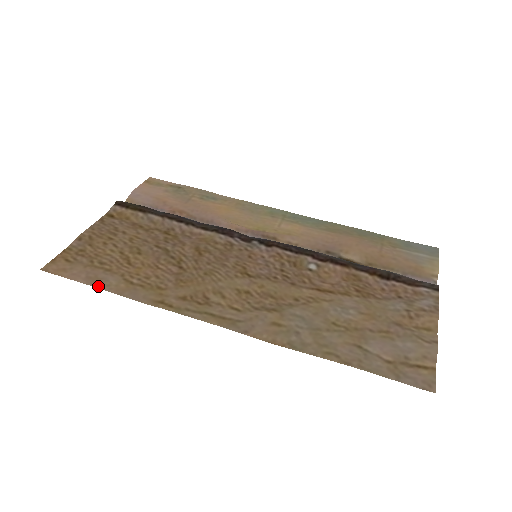
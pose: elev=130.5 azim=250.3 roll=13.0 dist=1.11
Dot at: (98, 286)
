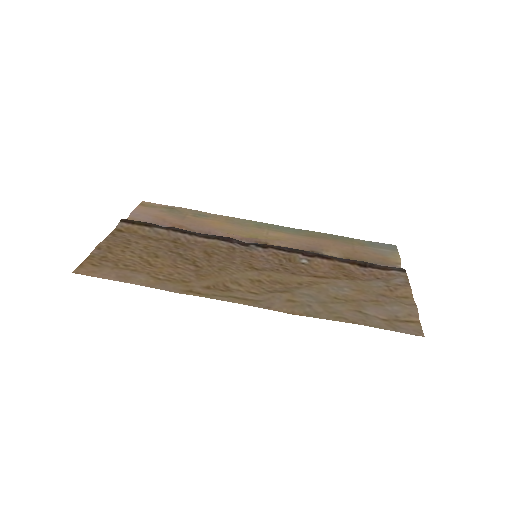
Dot at: (130, 282)
